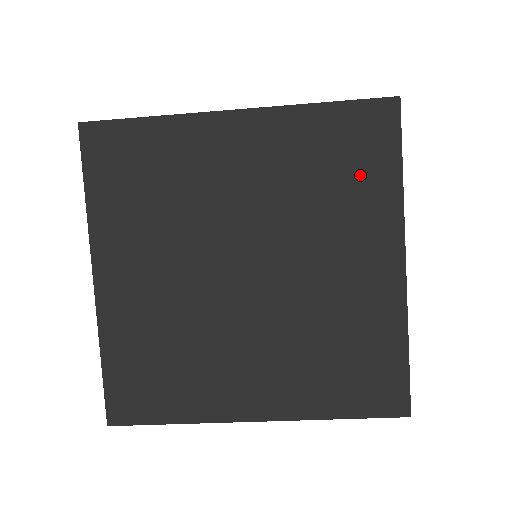
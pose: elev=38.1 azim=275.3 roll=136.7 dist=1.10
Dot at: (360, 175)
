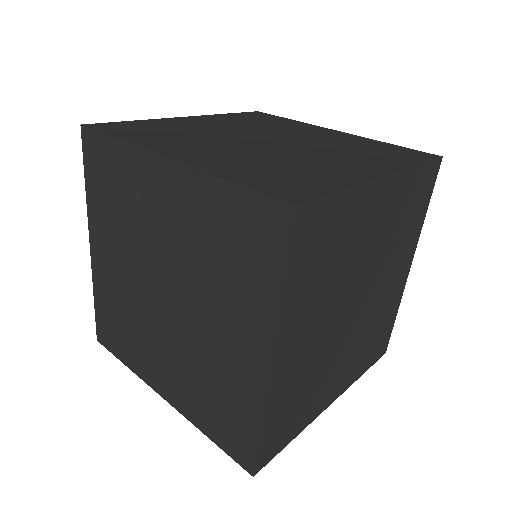
Dot at: (415, 215)
